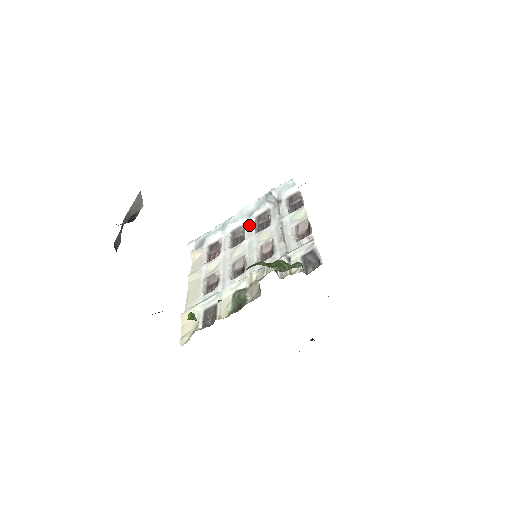
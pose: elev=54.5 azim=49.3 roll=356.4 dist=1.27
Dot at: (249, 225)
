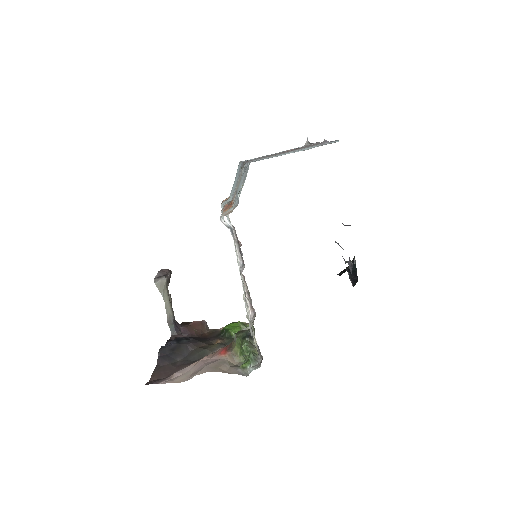
Dot at: occluded
